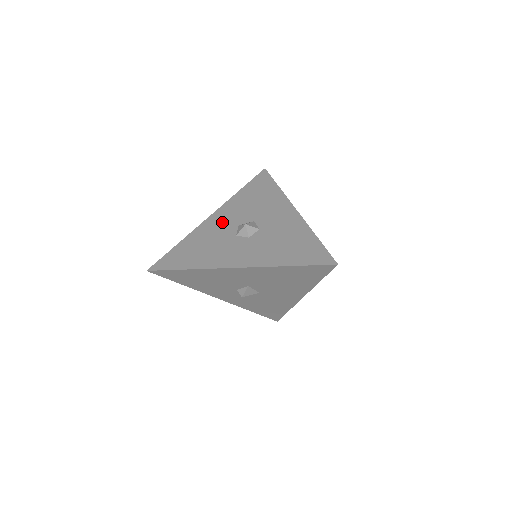
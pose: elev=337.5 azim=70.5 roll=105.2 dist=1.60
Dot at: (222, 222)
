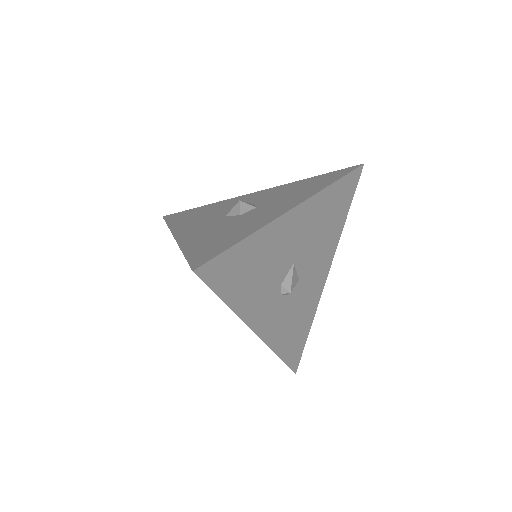
Dot at: (201, 227)
